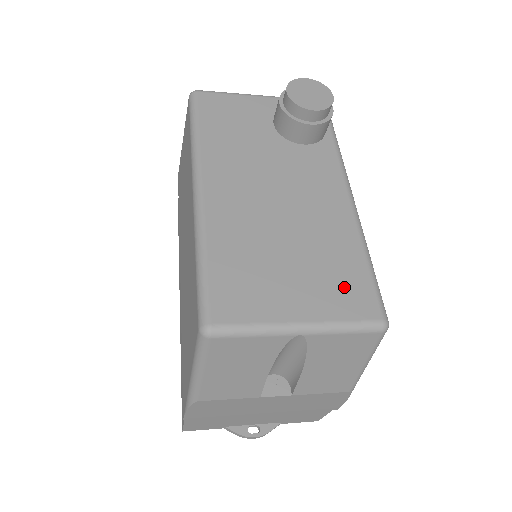
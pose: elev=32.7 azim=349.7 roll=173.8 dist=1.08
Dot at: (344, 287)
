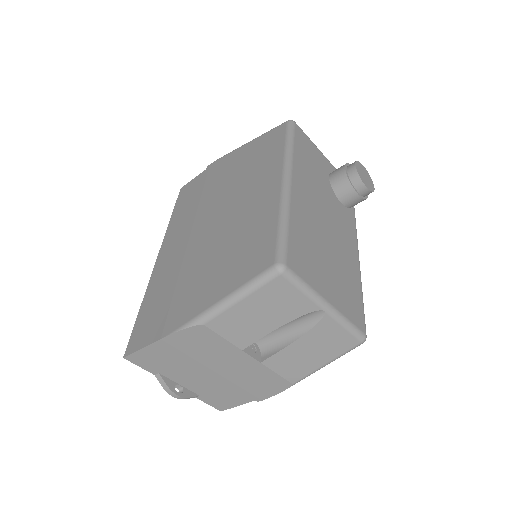
Dot at: (351, 300)
